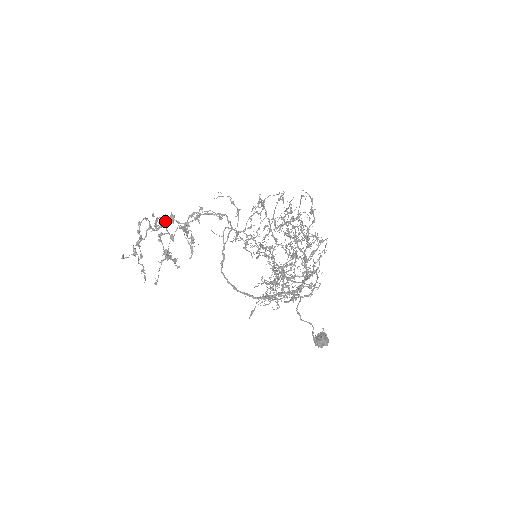
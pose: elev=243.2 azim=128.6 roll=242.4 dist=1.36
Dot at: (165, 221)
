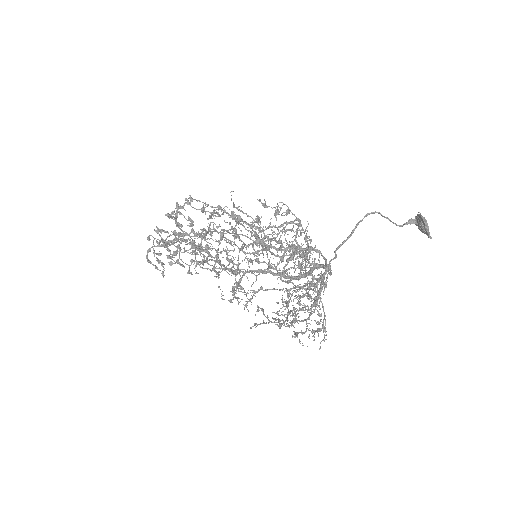
Dot at: (159, 255)
